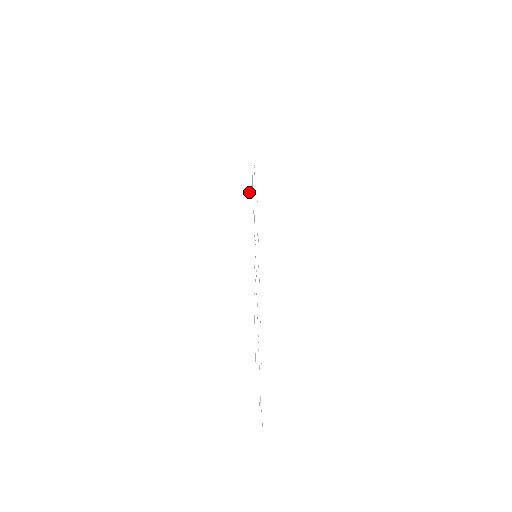
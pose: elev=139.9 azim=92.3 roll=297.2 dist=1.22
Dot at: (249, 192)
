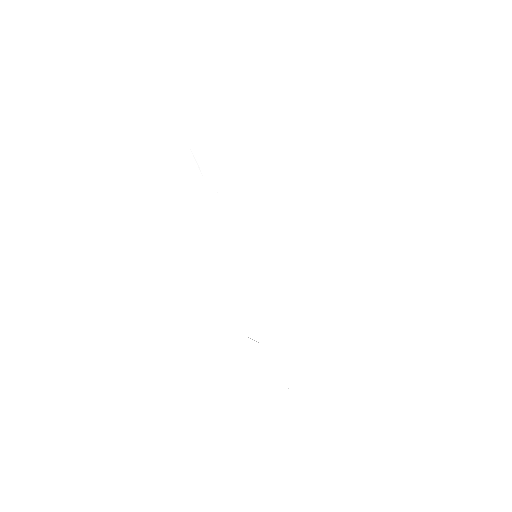
Dot at: (196, 161)
